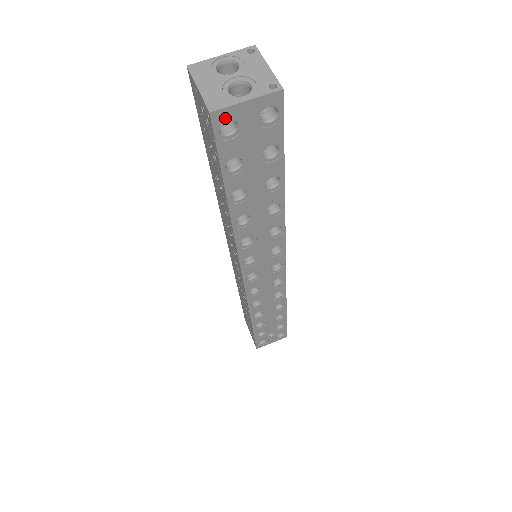
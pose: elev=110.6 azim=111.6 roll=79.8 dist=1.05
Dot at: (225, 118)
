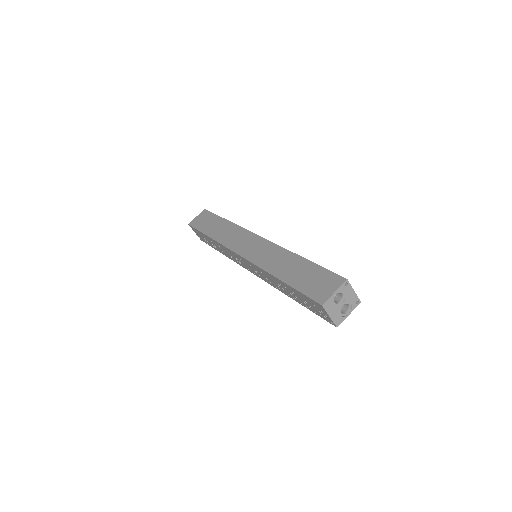
Dot at: occluded
